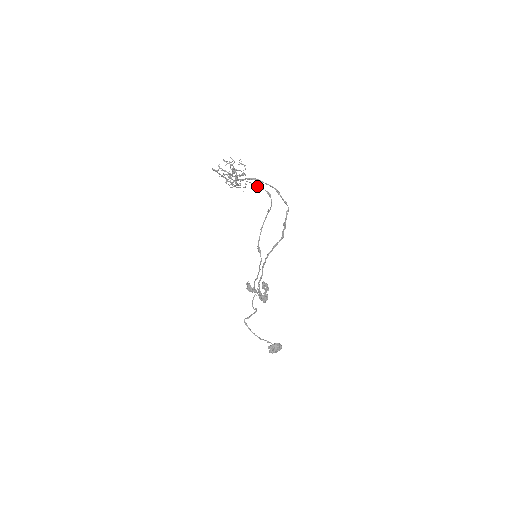
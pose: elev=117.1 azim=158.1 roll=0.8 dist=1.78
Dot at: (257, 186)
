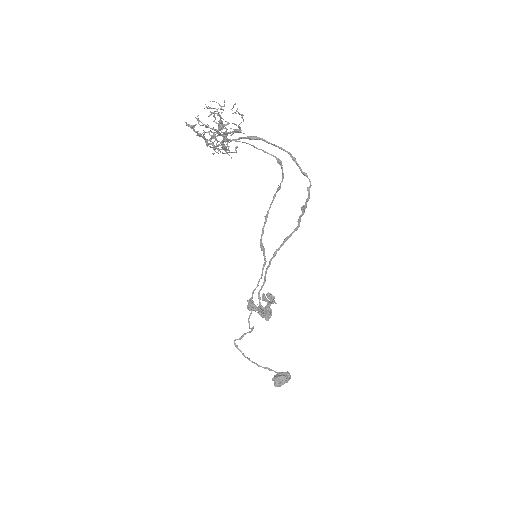
Dot at: (260, 149)
